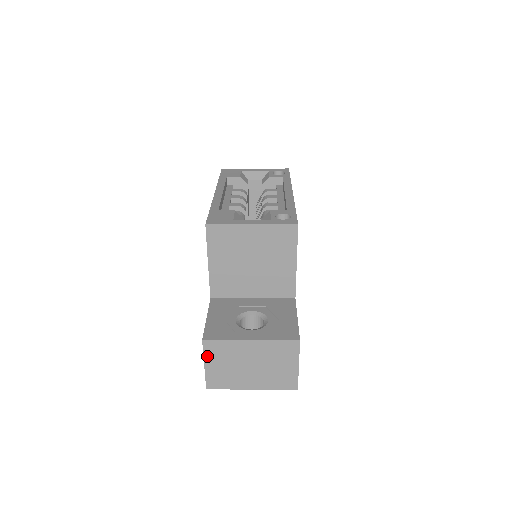
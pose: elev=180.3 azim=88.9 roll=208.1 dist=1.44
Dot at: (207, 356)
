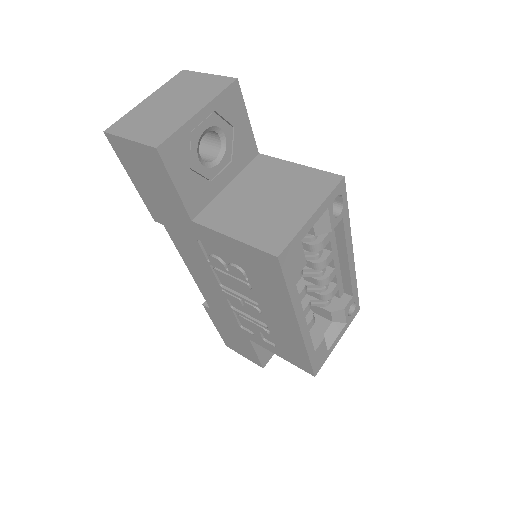
Dot at: occluded
